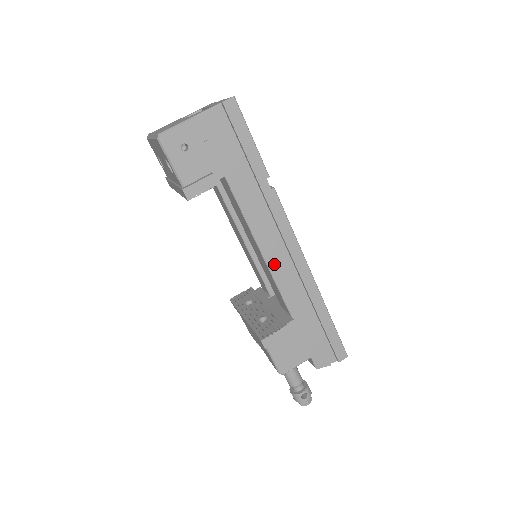
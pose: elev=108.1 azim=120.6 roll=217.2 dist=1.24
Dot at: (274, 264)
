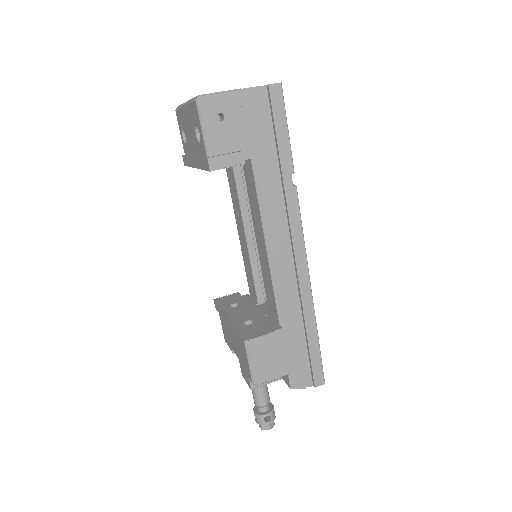
Dot at: (276, 264)
